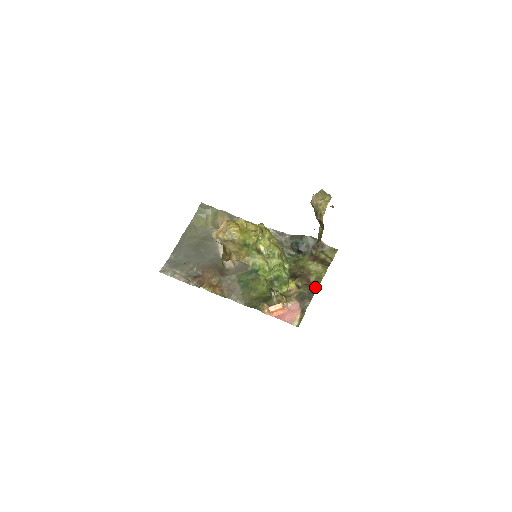
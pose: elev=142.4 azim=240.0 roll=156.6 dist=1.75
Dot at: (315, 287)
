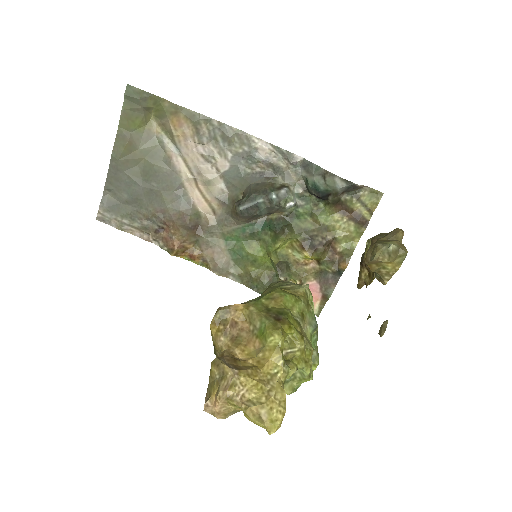
Dot at: (344, 266)
